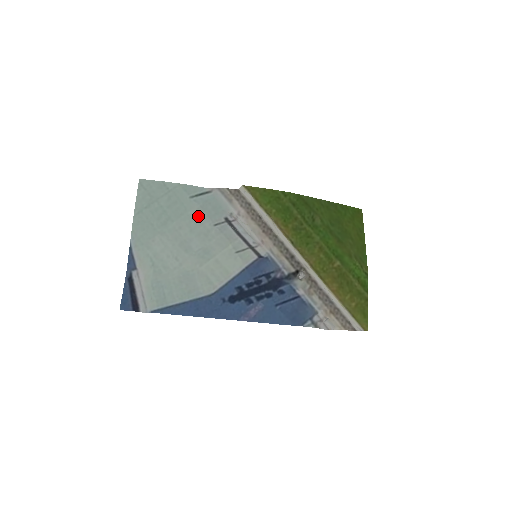
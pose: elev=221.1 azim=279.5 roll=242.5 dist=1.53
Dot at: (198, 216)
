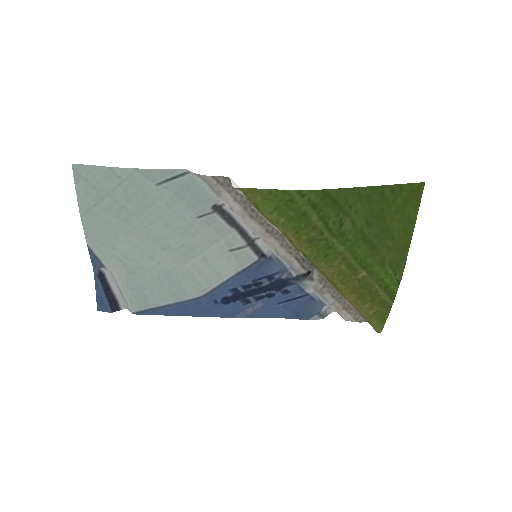
Dot at: (173, 207)
